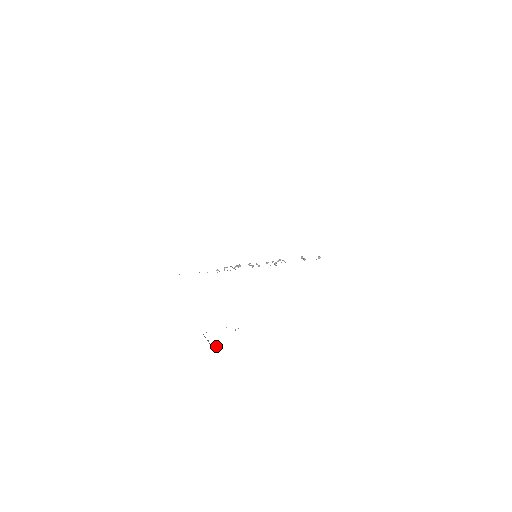
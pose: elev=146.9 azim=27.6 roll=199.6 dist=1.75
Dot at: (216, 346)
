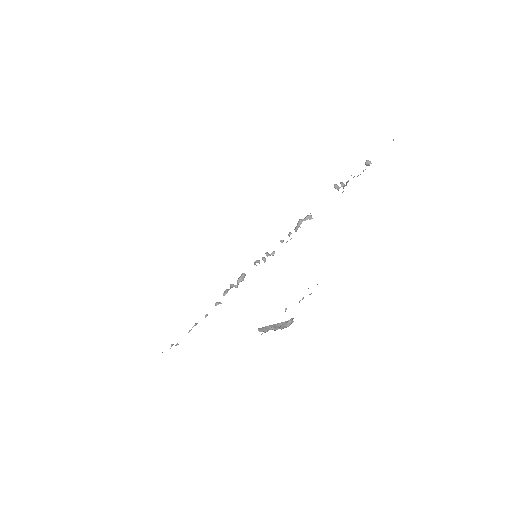
Dot at: (289, 320)
